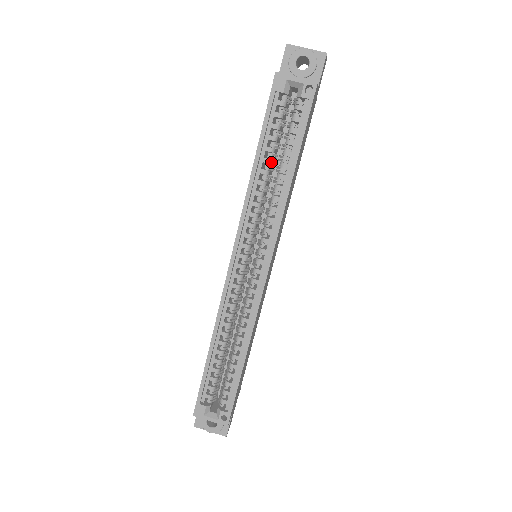
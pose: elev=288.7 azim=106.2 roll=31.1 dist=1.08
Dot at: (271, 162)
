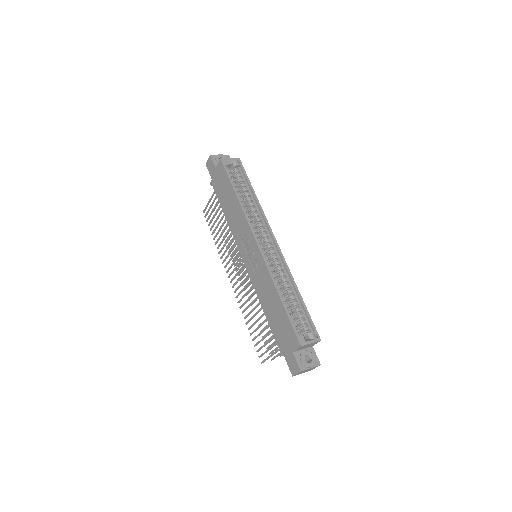
Dot at: occluded
